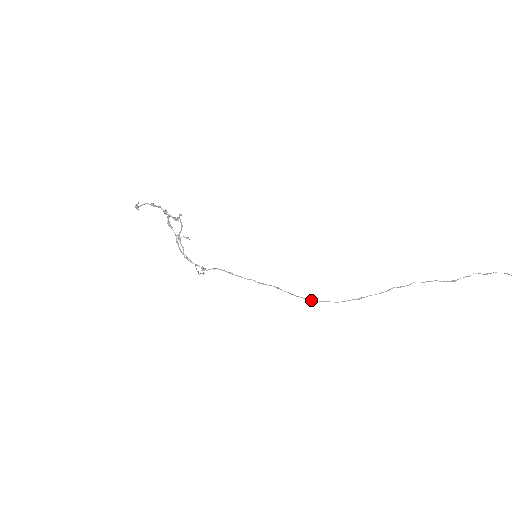
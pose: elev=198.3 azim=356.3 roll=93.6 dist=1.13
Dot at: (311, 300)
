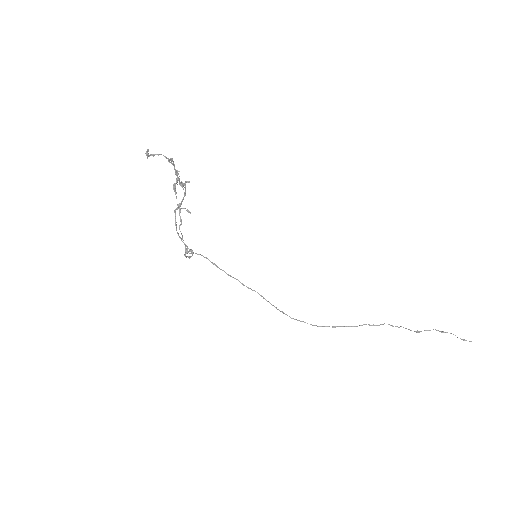
Dot at: (290, 317)
